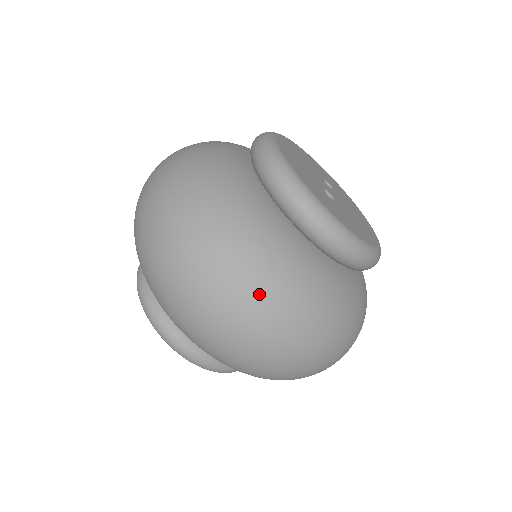
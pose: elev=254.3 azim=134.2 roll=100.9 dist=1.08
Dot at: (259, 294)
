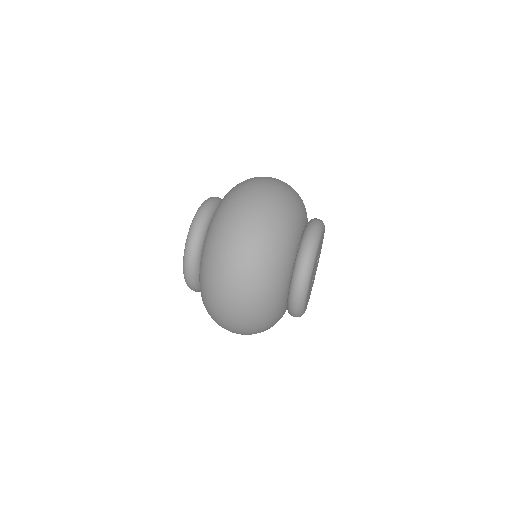
Dot at: (252, 332)
